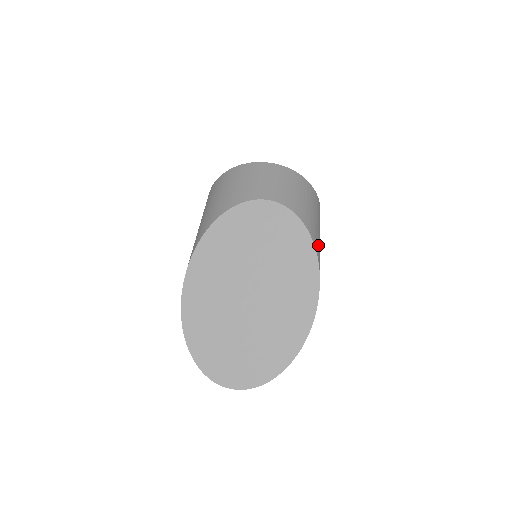
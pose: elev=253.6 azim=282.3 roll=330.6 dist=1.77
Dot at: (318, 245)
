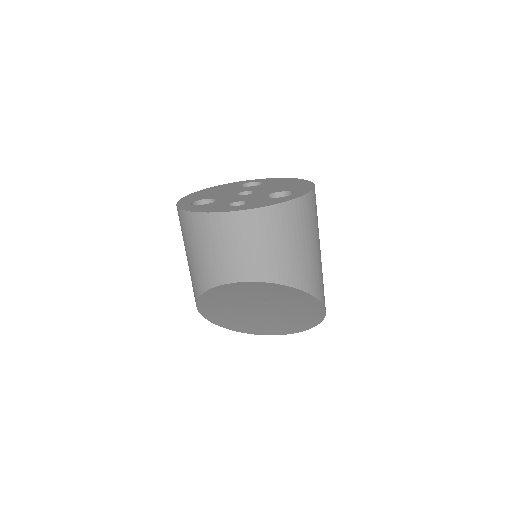
Dot at: (311, 275)
